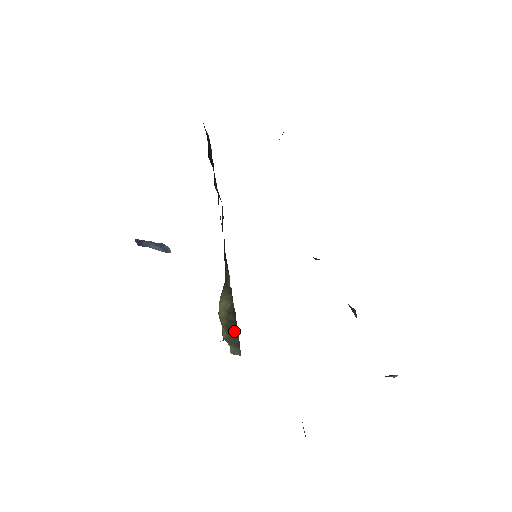
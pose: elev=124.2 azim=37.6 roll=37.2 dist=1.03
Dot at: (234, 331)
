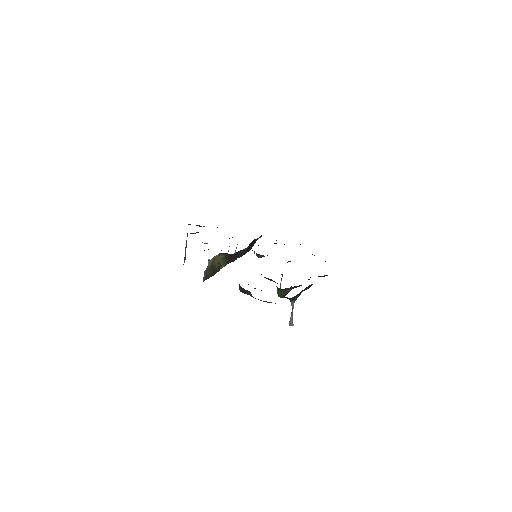
Dot at: (210, 273)
